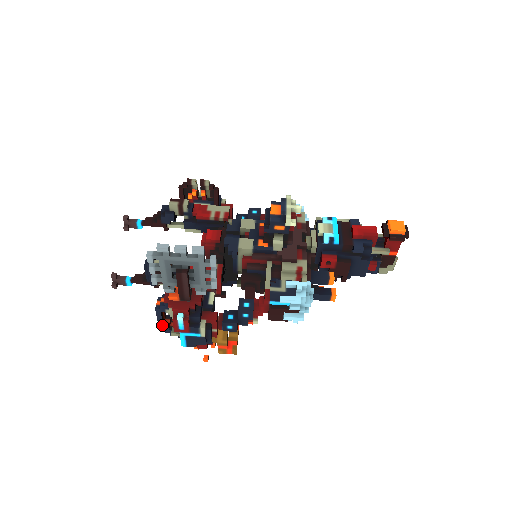
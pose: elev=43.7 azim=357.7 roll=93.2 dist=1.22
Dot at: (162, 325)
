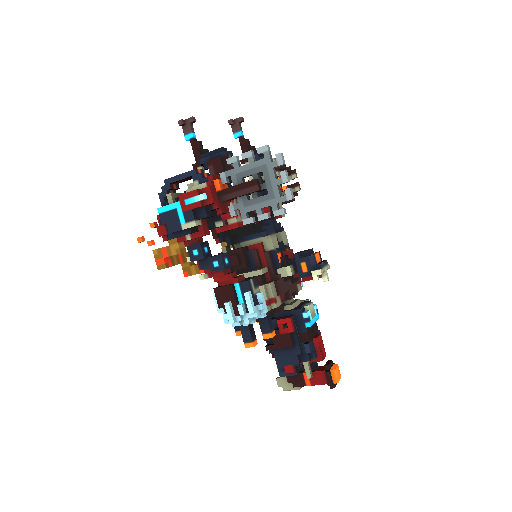
Dot at: (172, 181)
